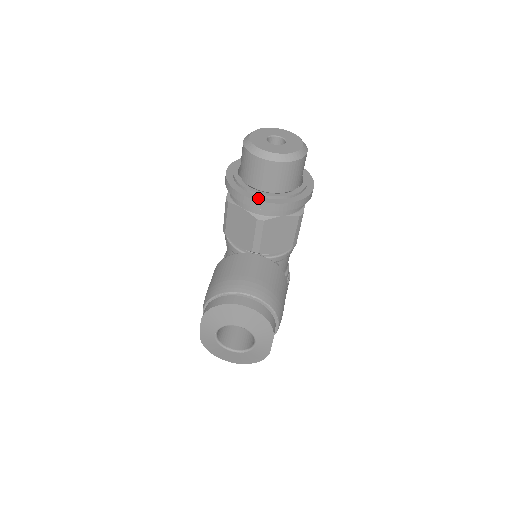
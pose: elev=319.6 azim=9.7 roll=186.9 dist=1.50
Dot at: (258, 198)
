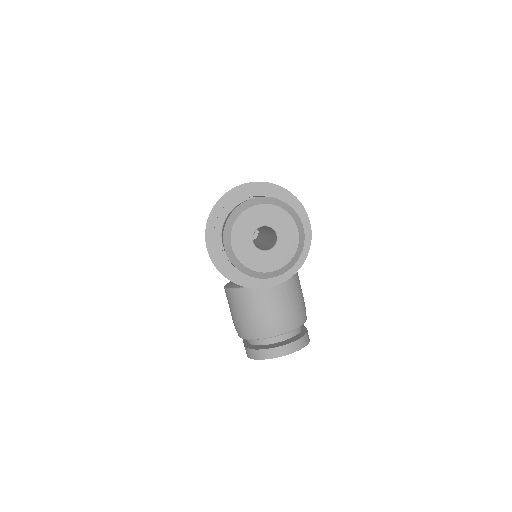
Dot at: (264, 284)
